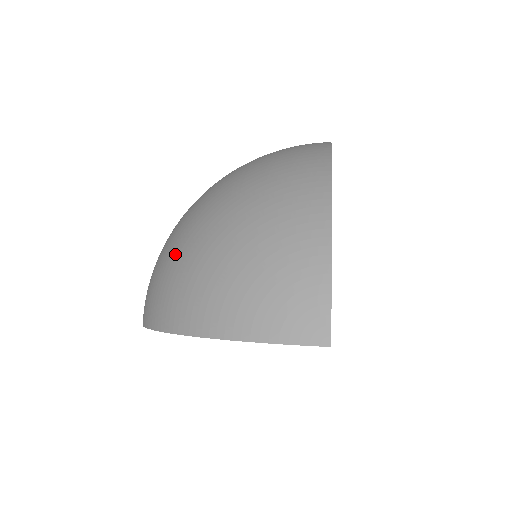
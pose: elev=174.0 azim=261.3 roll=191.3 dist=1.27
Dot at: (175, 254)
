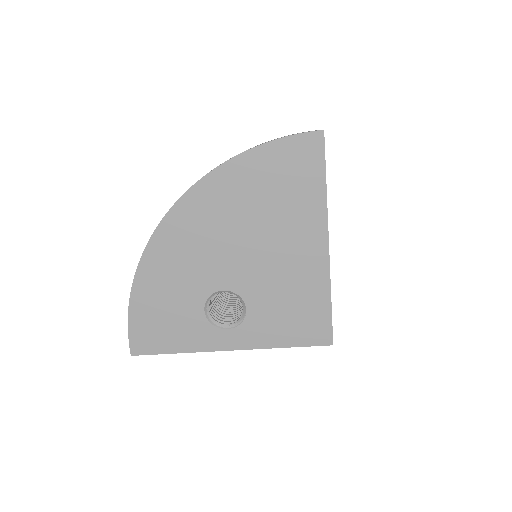
Dot at: occluded
